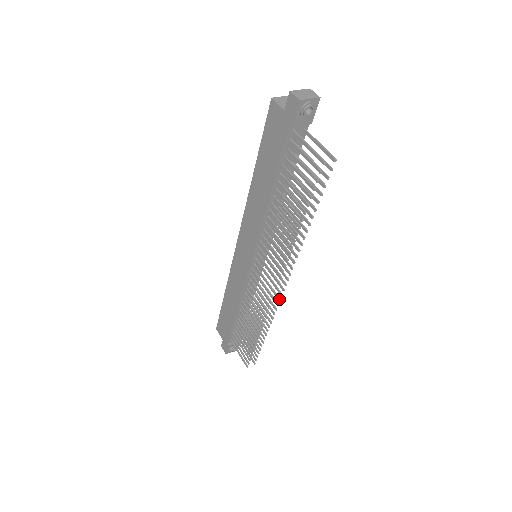
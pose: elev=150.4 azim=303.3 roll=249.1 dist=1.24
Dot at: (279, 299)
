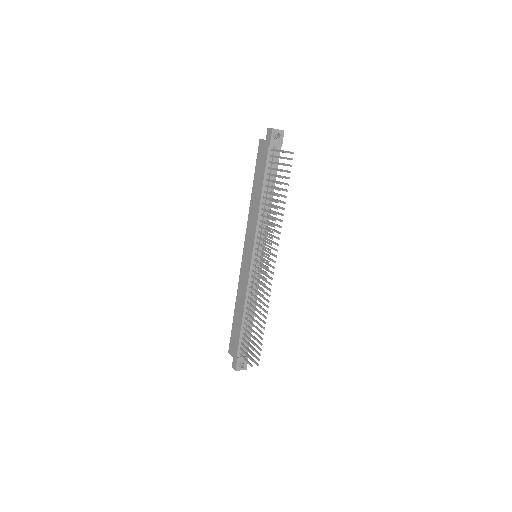
Dot at: (272, 278)
